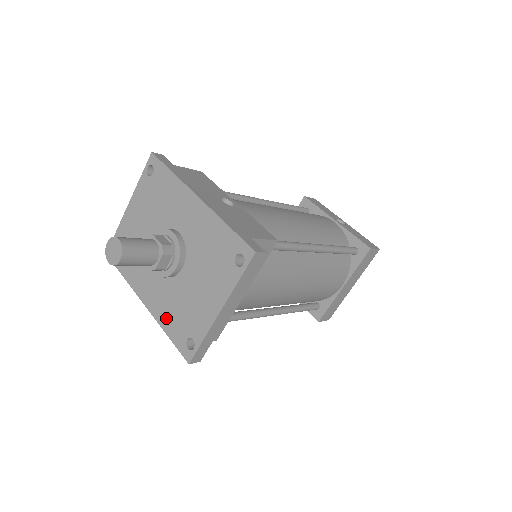
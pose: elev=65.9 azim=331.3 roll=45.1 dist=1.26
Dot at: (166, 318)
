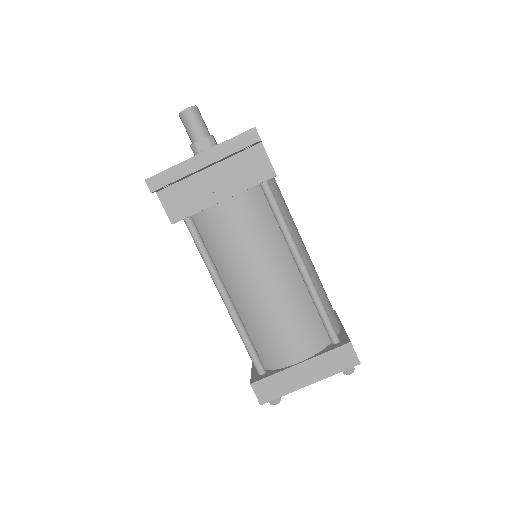
Dot at: occluded
